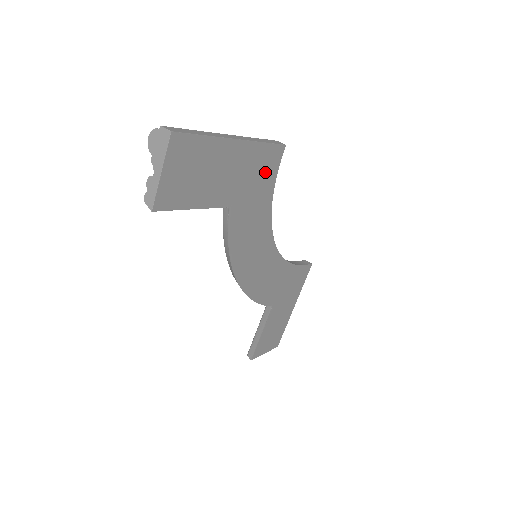
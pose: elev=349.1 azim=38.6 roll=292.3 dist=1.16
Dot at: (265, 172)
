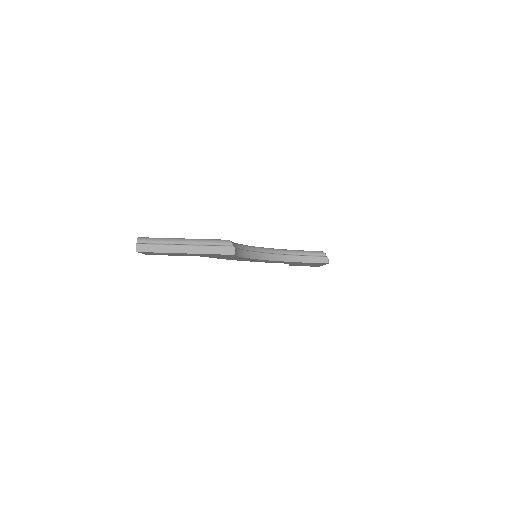
Dot at: (224, 255)
